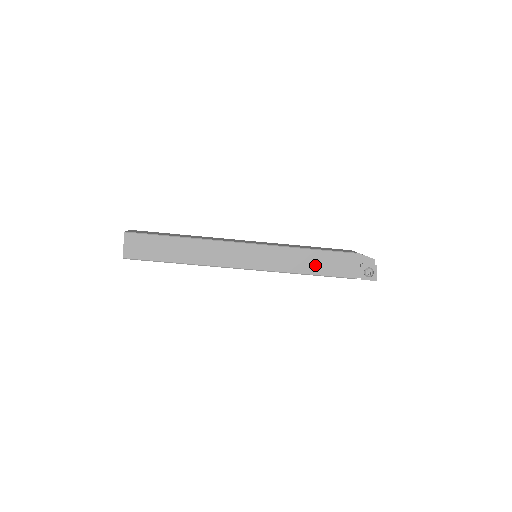
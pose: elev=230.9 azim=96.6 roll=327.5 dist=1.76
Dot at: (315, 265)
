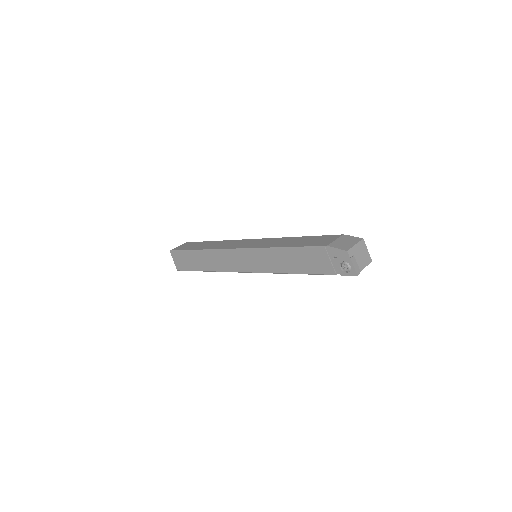
Dot at: (293, 264)
